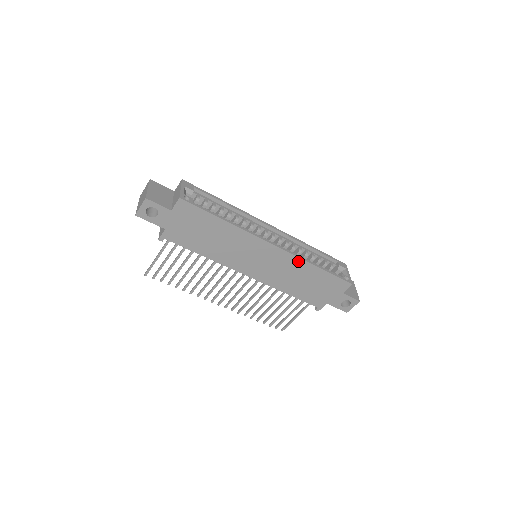
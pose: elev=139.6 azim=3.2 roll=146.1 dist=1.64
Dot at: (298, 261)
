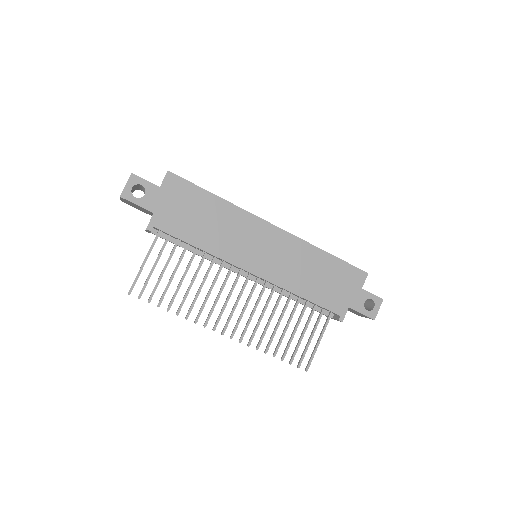
Dot at: (303, 245)
